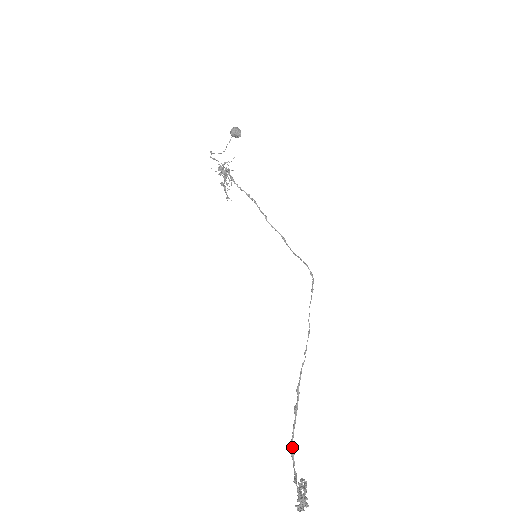
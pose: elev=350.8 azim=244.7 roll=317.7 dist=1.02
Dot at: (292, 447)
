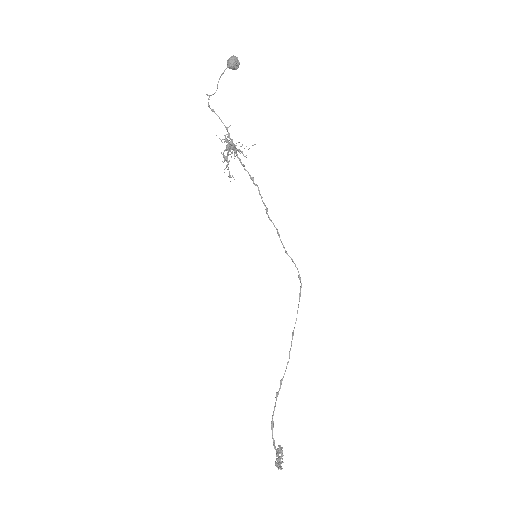
Dot at: (273, 424)
